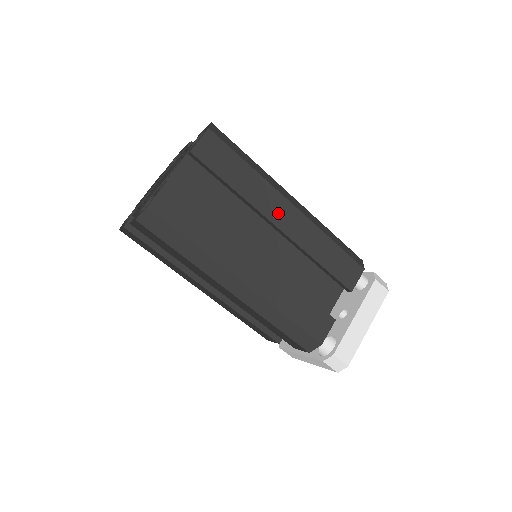
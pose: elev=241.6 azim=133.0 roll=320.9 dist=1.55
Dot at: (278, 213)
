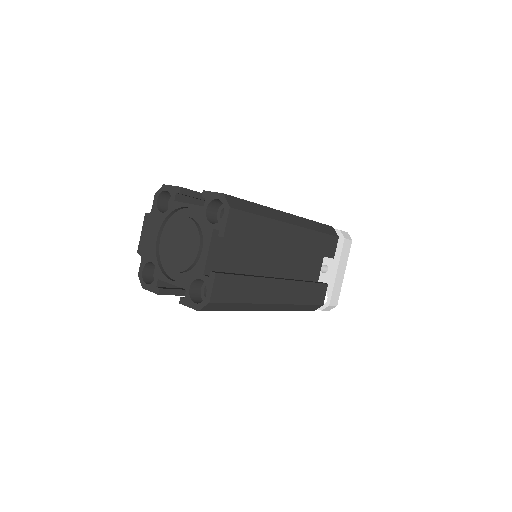
Dot at: (286, 239)
